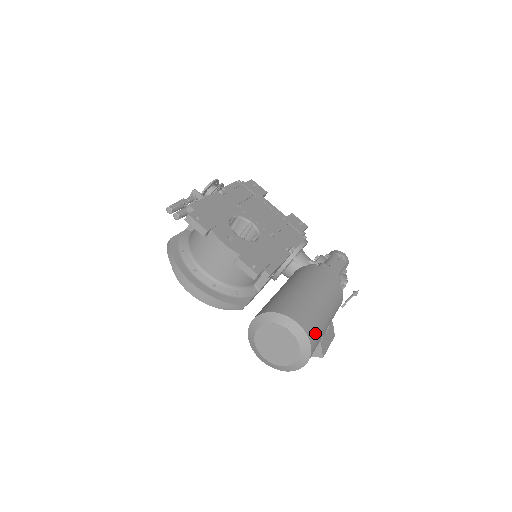
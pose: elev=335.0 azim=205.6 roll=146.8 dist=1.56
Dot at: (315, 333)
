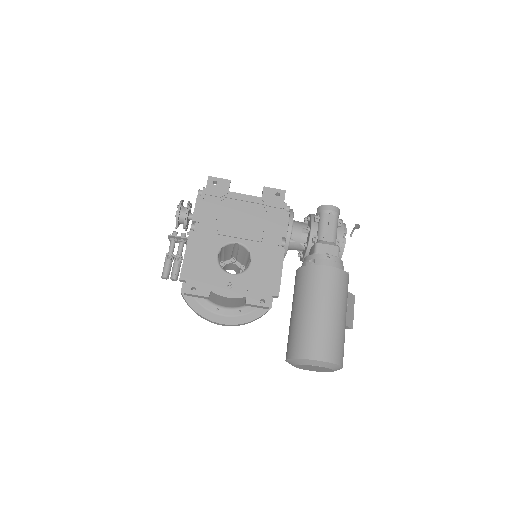
Dot at: (338, 351)
